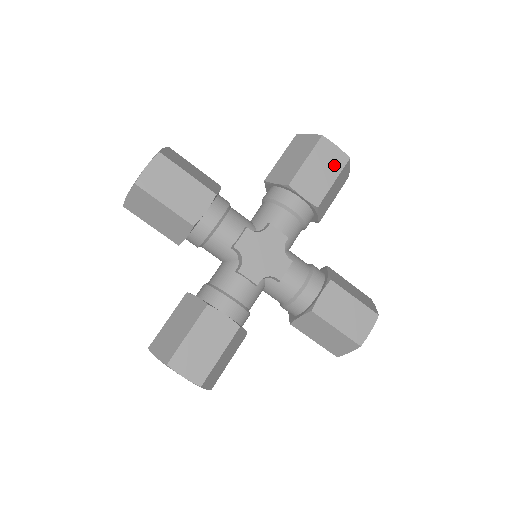
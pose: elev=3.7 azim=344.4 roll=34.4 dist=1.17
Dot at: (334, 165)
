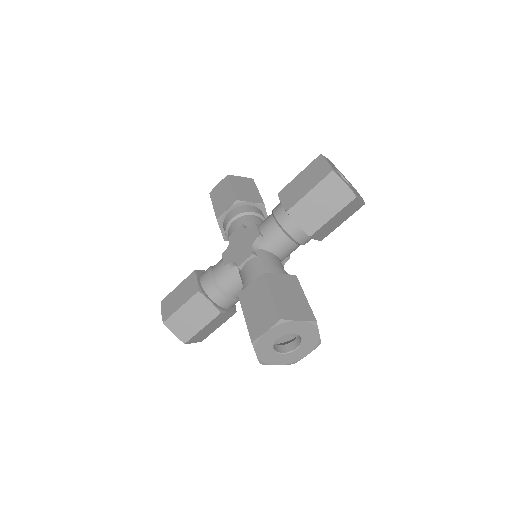
Dot at: (225, 186)
